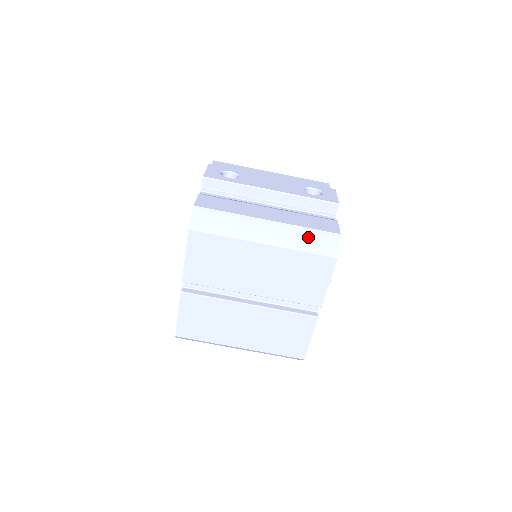
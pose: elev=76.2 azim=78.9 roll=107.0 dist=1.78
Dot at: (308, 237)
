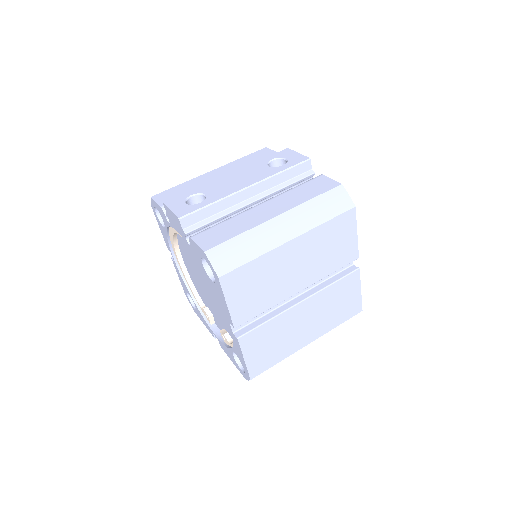
Dot at: (320, 206)
